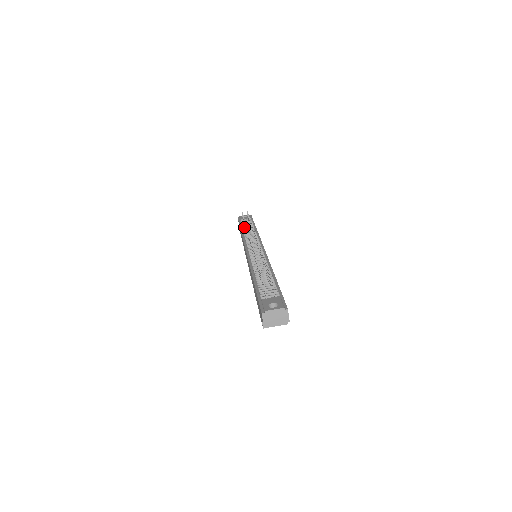
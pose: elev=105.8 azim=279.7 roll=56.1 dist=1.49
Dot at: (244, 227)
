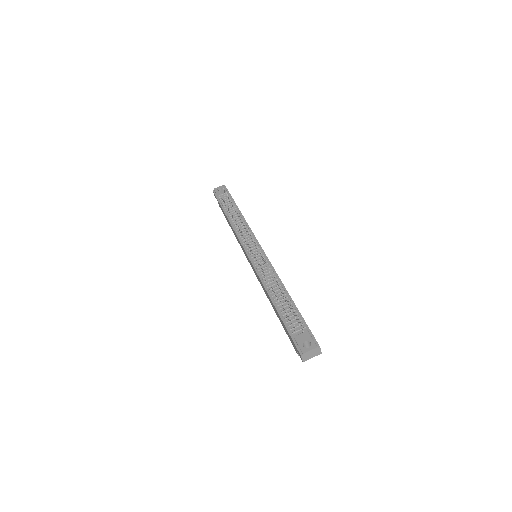
Dot at: (228, 211)
